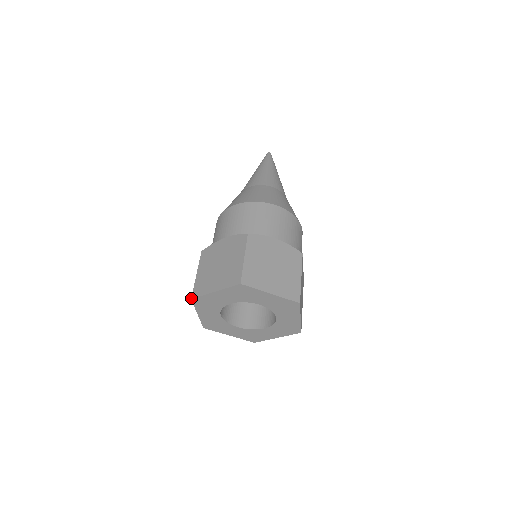
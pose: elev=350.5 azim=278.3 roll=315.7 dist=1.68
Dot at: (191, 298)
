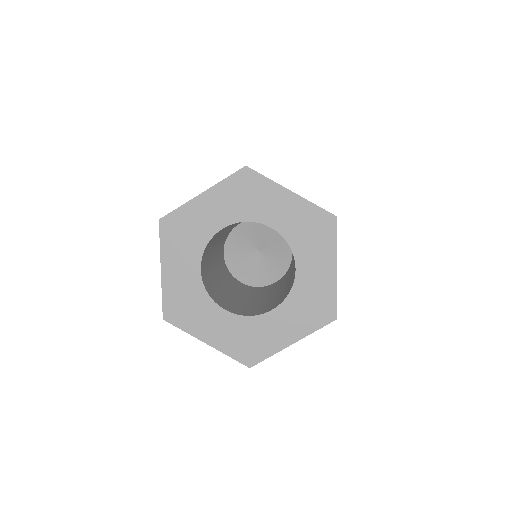
Dot at: (159, 219)
